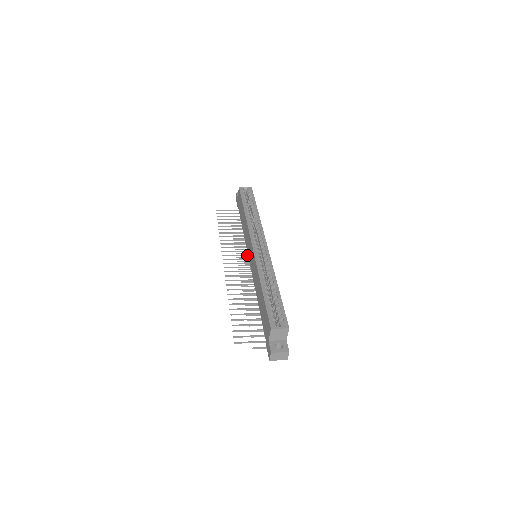
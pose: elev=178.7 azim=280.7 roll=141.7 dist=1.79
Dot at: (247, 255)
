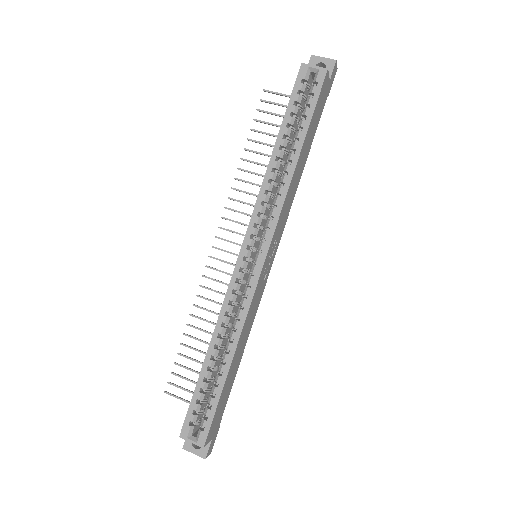
Dot at: occluded
